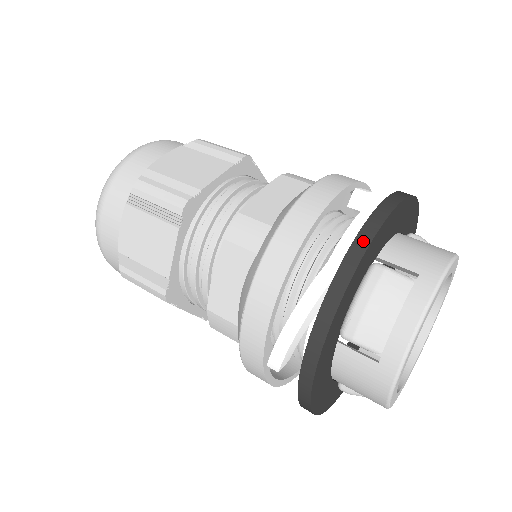
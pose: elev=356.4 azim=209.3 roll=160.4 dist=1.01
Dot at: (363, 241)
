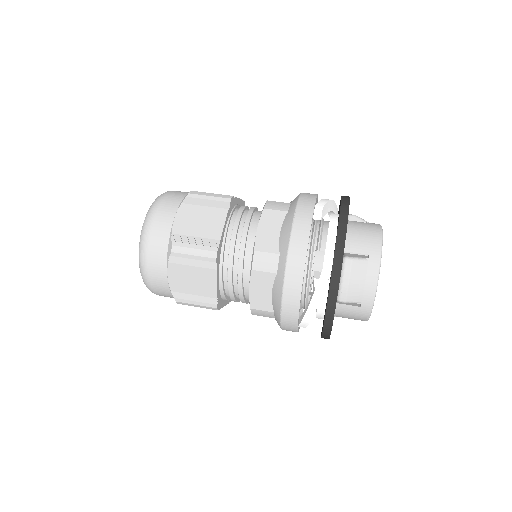
Dot at: (339, 254)
